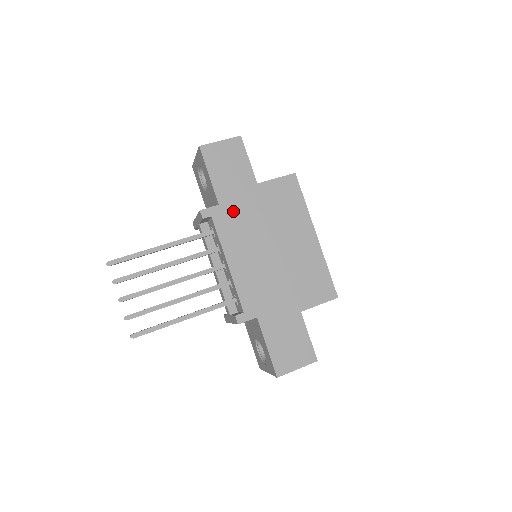
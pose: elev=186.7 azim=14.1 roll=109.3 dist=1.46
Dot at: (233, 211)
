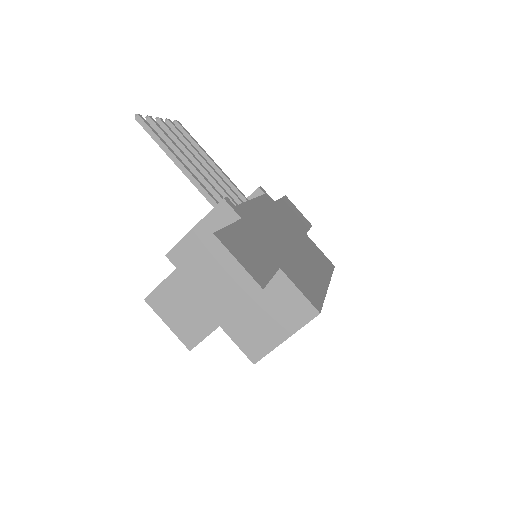
Dot at: (280, 212)
